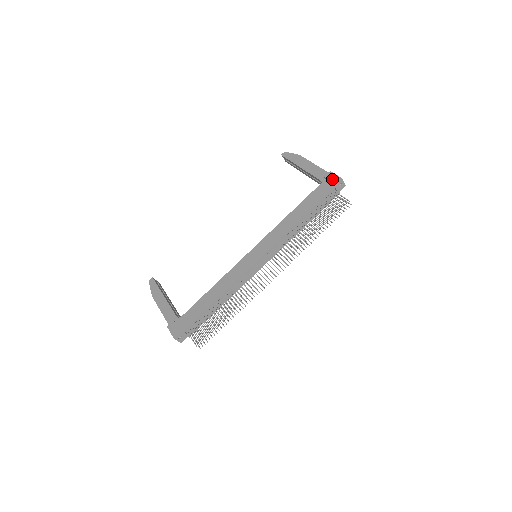
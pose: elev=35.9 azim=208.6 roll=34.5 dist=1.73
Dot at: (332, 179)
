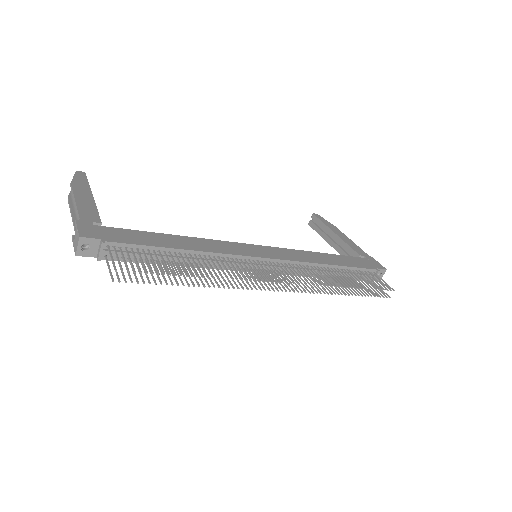
Dot at: (375, 263)
